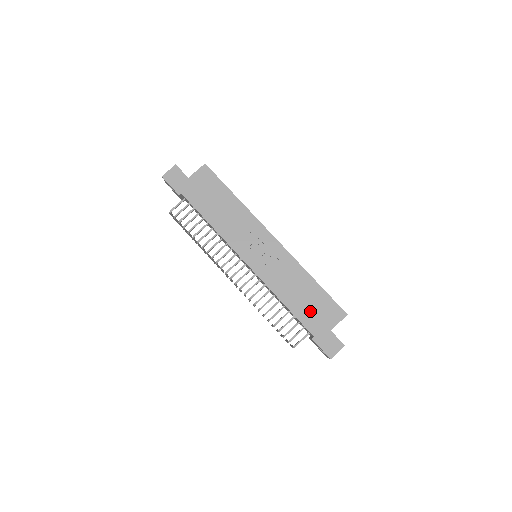
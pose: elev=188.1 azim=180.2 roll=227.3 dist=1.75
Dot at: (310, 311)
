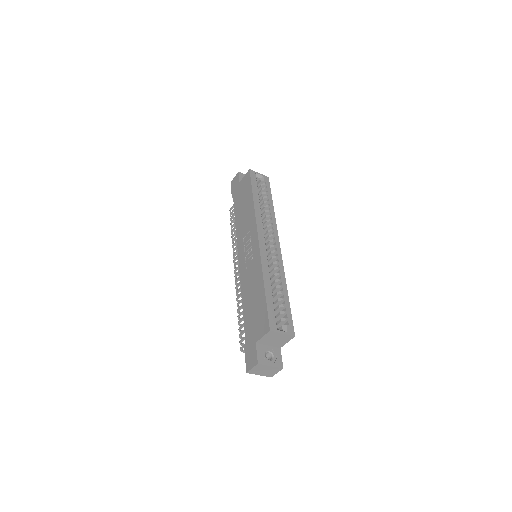
Dot at: (252, 317)
